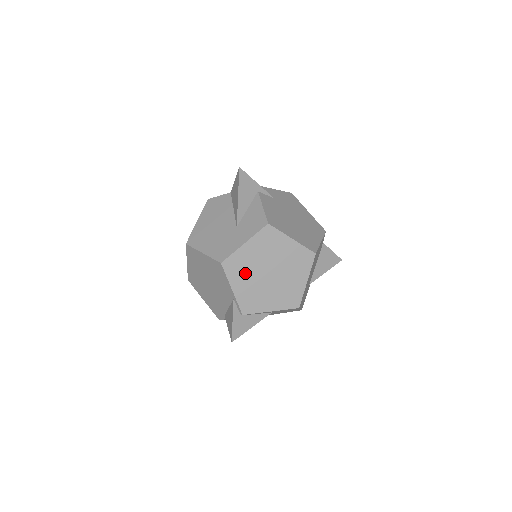
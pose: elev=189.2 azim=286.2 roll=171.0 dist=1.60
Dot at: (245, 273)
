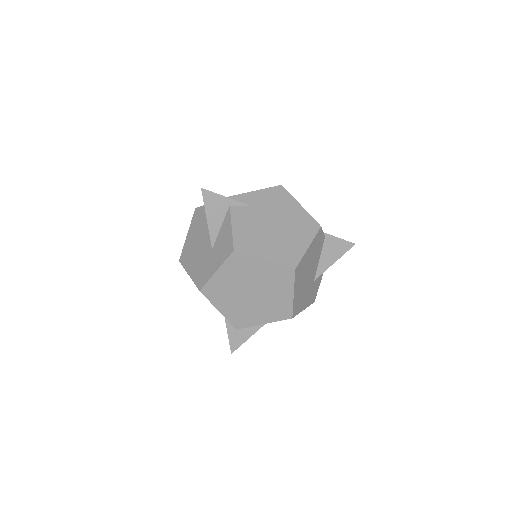
Dot at: (226, 296)
